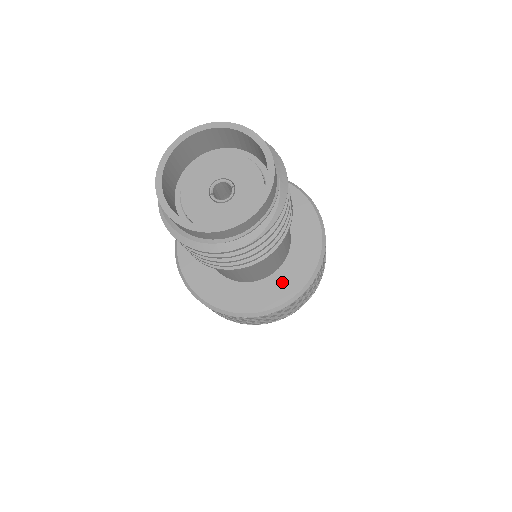
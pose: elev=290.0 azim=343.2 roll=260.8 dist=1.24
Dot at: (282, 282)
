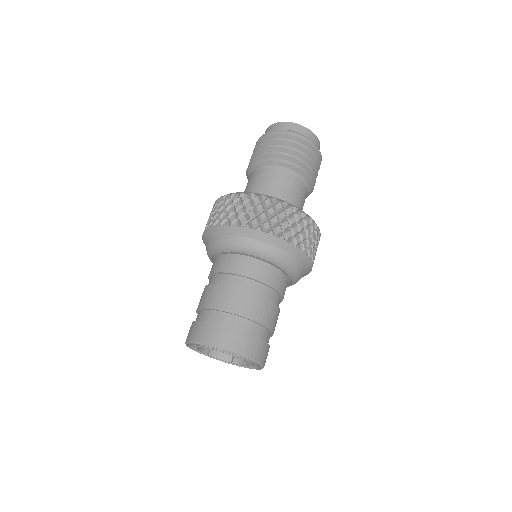
Dot at: occluded
